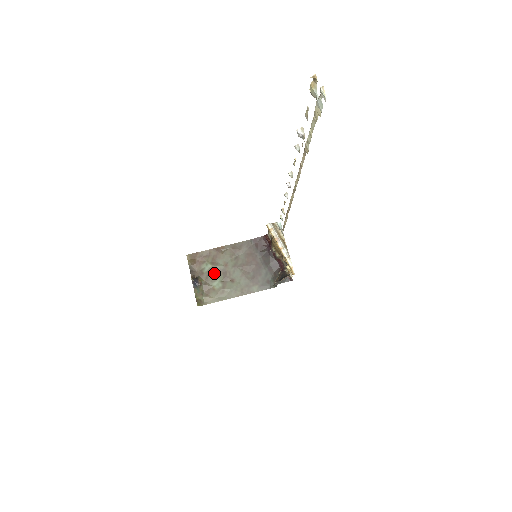
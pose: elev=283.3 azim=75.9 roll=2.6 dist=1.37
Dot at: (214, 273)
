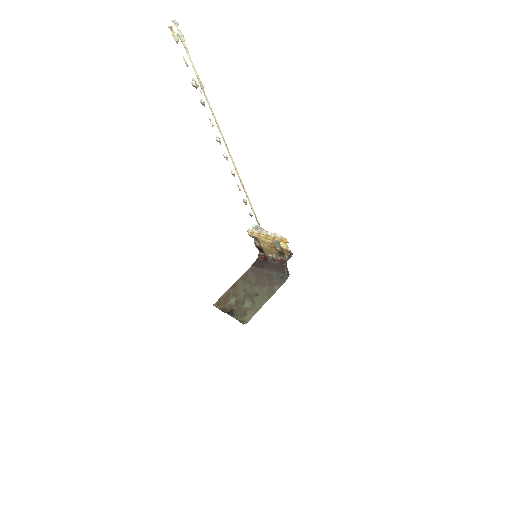
Dot at: (240, 300)
